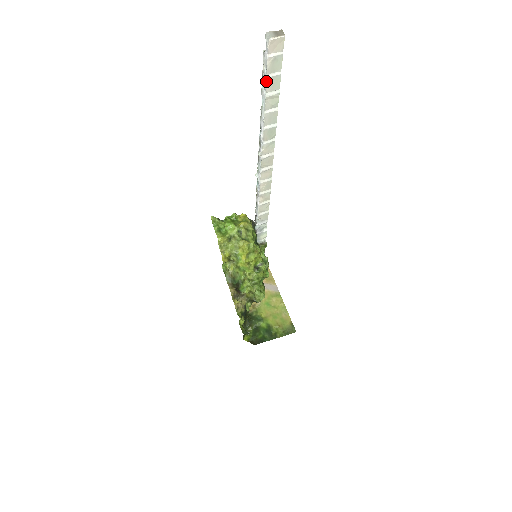
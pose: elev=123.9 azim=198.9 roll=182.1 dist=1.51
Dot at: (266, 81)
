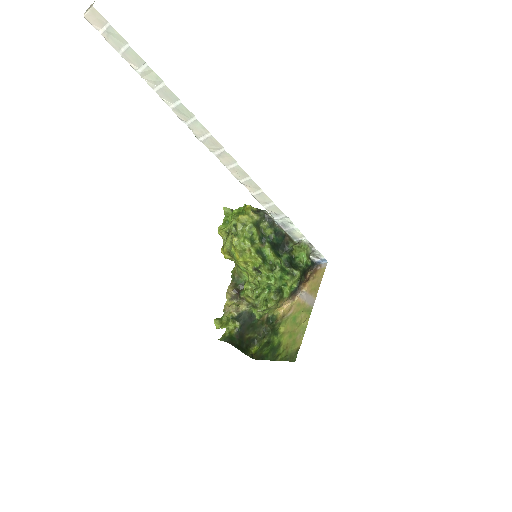
Dot at: (124, 58)
